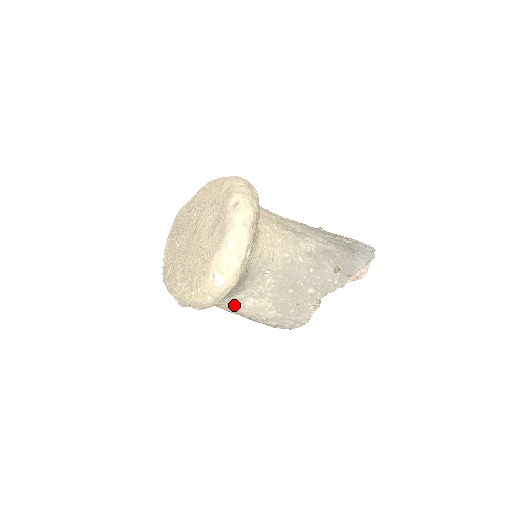
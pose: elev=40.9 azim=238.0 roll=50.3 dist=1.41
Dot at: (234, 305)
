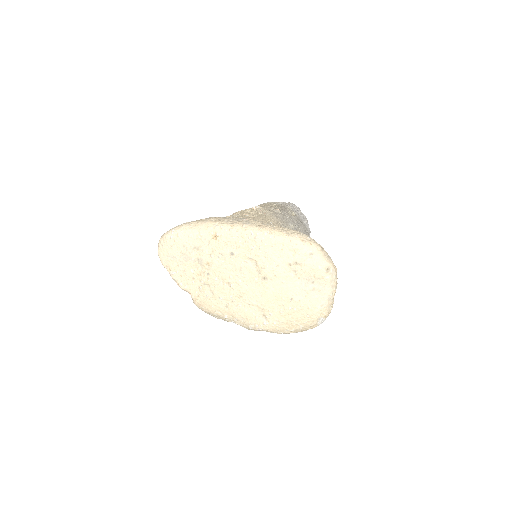
Dot at: occluded
